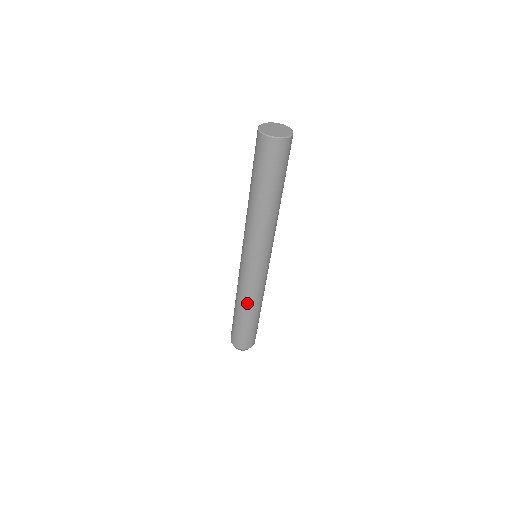
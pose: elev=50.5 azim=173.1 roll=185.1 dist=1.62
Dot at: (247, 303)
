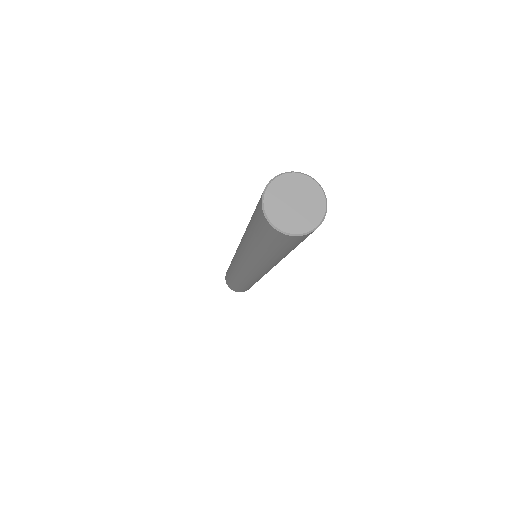
Dot at: (236, 279)
